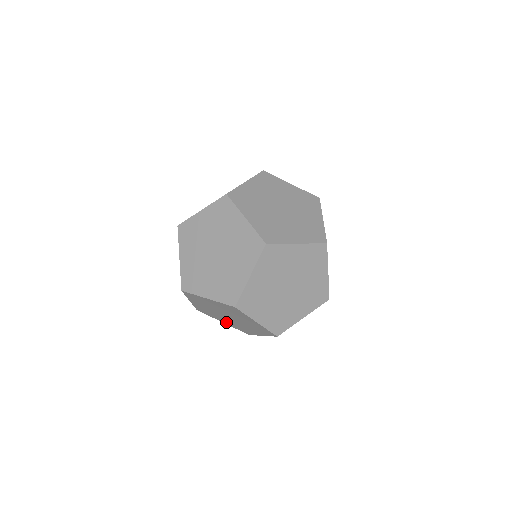
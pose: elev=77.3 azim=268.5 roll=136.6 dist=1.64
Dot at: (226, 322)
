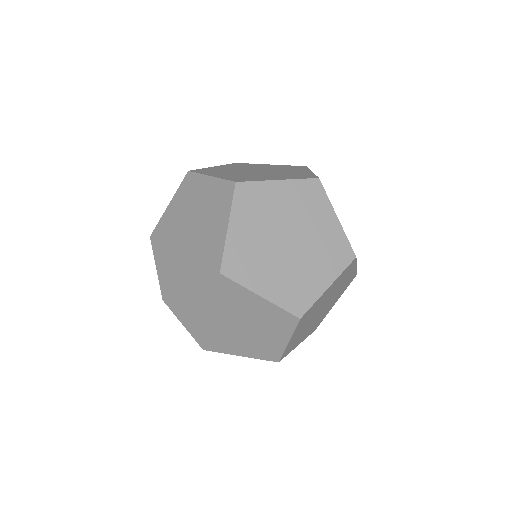
Dot at: (241, 350)
